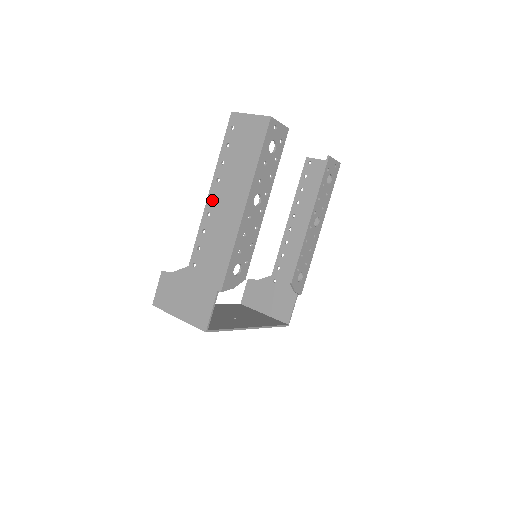
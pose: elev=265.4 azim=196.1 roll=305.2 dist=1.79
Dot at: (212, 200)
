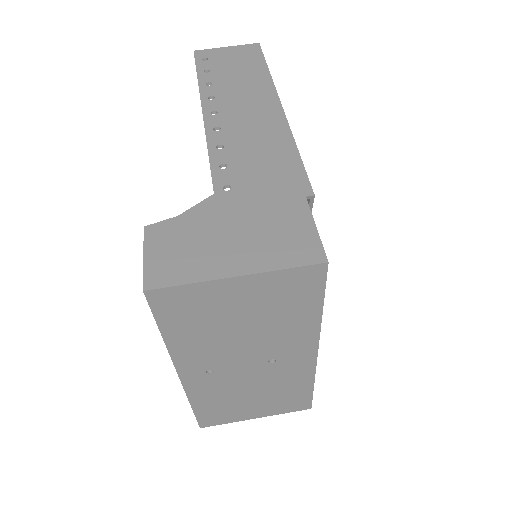
Dot at: (214, 115)
